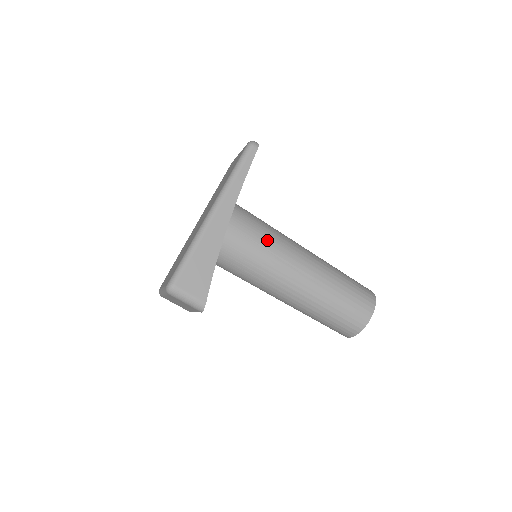
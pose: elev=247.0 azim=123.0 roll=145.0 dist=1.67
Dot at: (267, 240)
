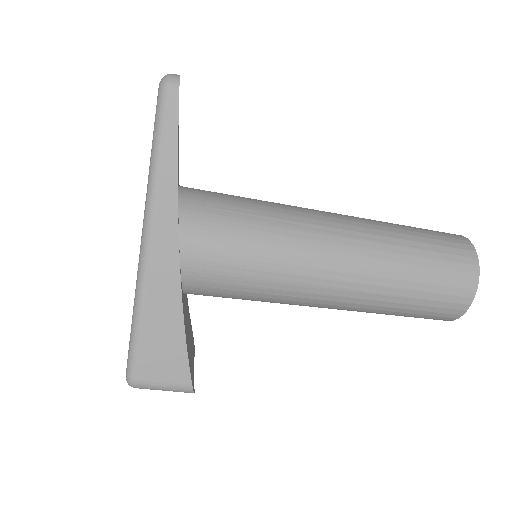
Dot at: (258, 247)
